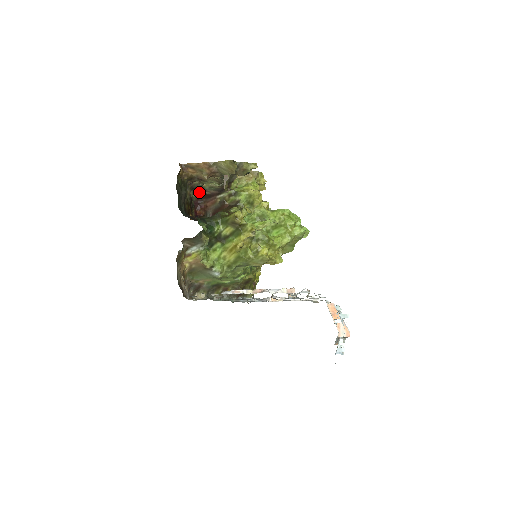
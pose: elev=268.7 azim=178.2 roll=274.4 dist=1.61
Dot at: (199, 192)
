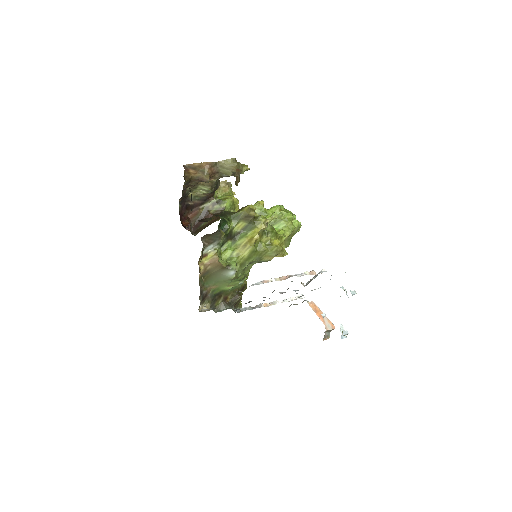
Dot at: (183, 203)
